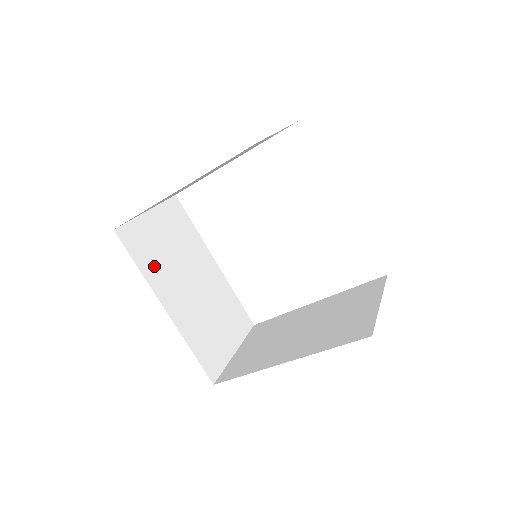
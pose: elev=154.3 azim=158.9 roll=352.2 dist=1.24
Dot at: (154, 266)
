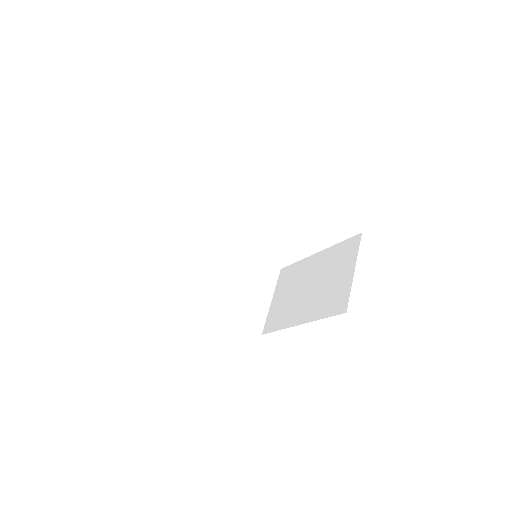
Dot at: (190, 281)
